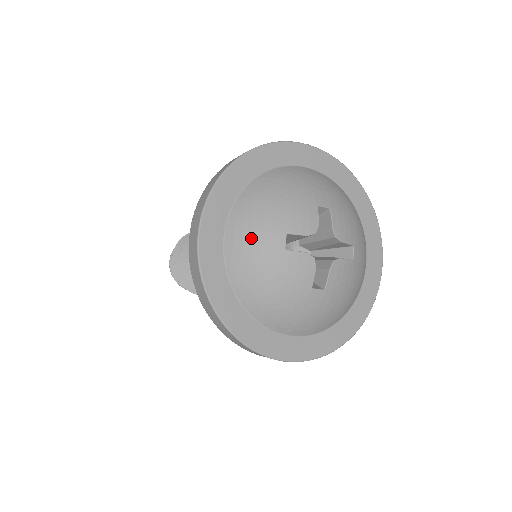
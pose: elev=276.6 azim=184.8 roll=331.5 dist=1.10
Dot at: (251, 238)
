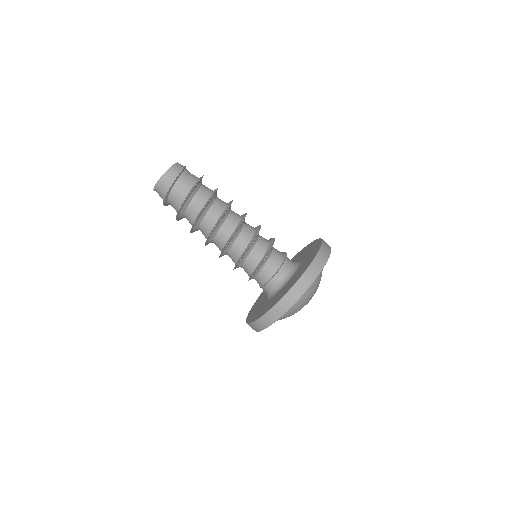
Dot at: (295, 309)
